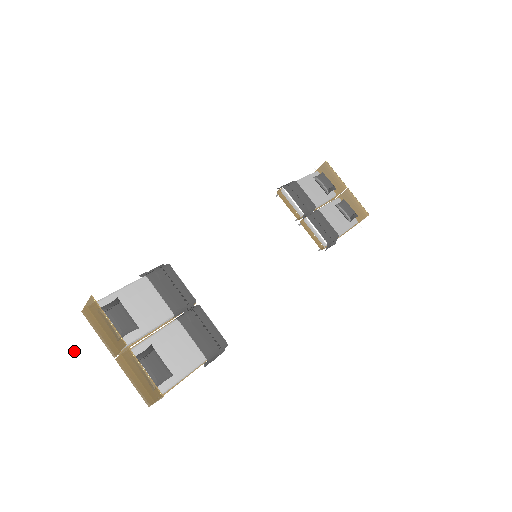
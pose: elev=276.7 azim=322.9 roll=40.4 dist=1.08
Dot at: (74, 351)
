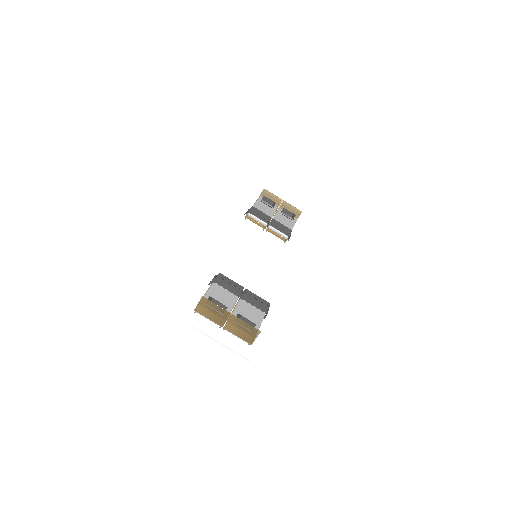
Dot at: (201, 331)
